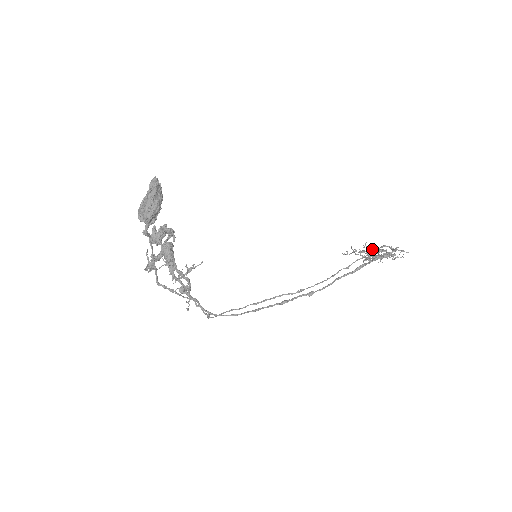
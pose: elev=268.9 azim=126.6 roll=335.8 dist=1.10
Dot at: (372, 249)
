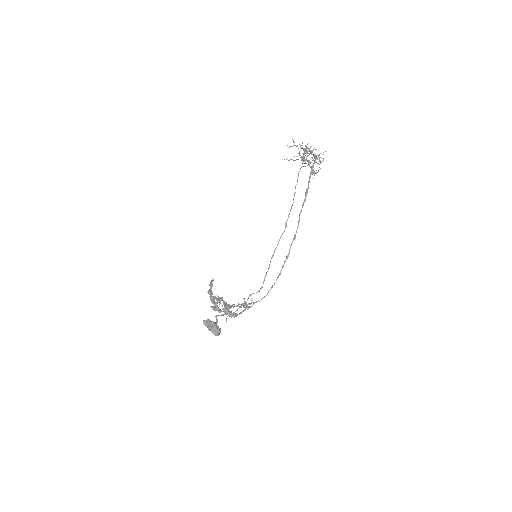
Dot at: occluded
